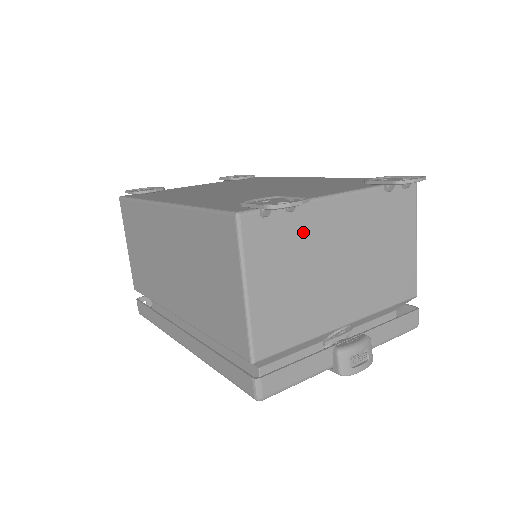
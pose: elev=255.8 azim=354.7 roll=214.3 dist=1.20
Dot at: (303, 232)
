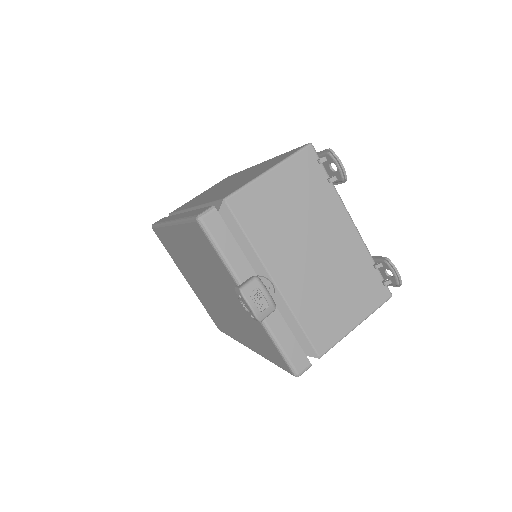
Dot at: (321, 202)
